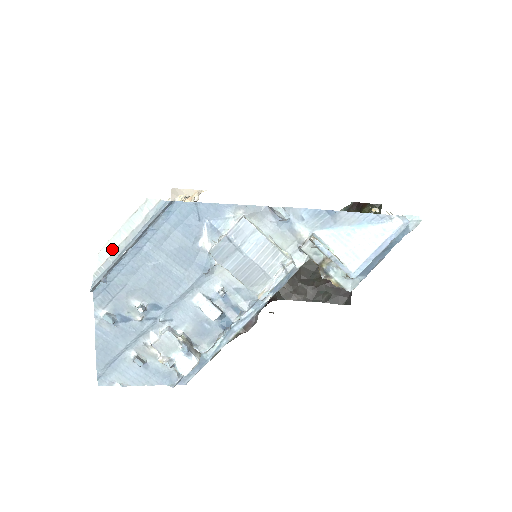
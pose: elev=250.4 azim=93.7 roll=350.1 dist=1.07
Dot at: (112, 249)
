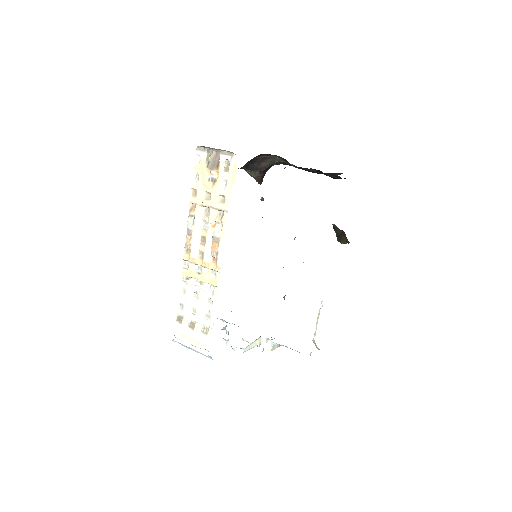
Dot at: (182, 339)
